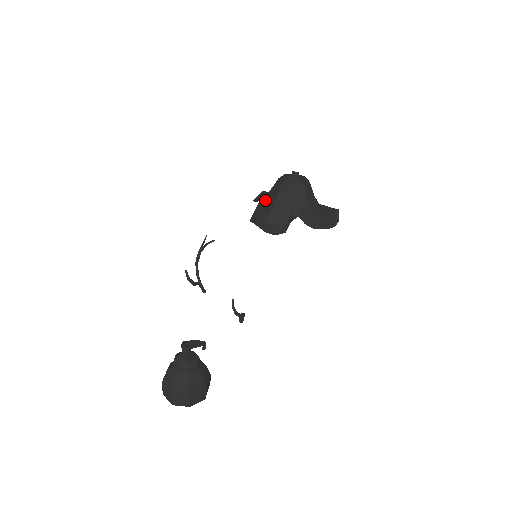
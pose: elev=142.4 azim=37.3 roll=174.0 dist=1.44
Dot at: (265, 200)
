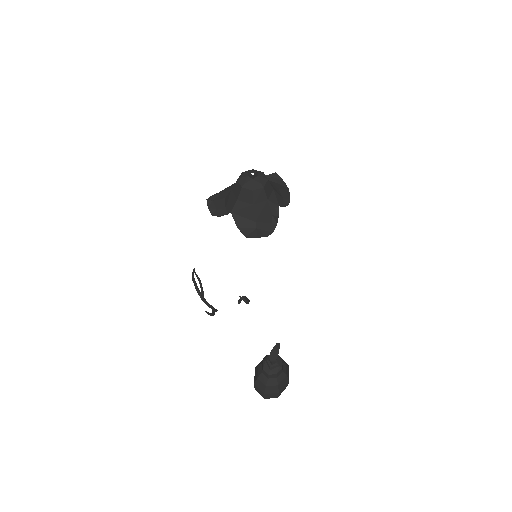
Dot at: (239, 211)
